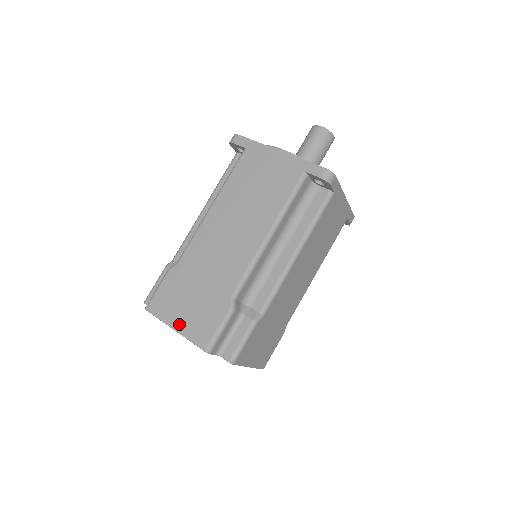
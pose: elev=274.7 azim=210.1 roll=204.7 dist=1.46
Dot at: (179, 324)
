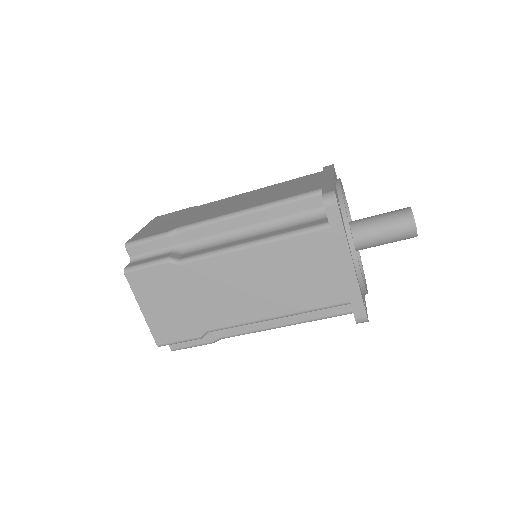
Dot at: (148, 311)
